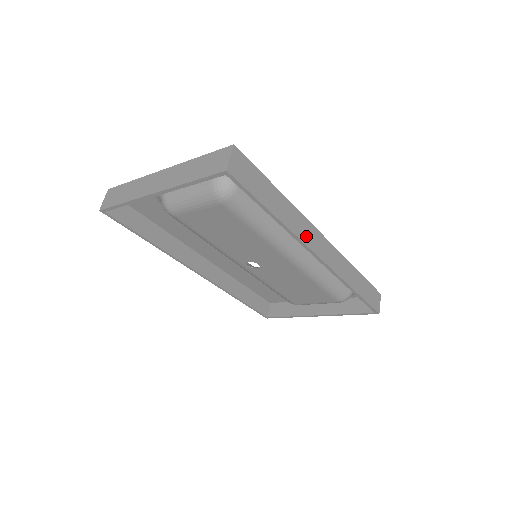
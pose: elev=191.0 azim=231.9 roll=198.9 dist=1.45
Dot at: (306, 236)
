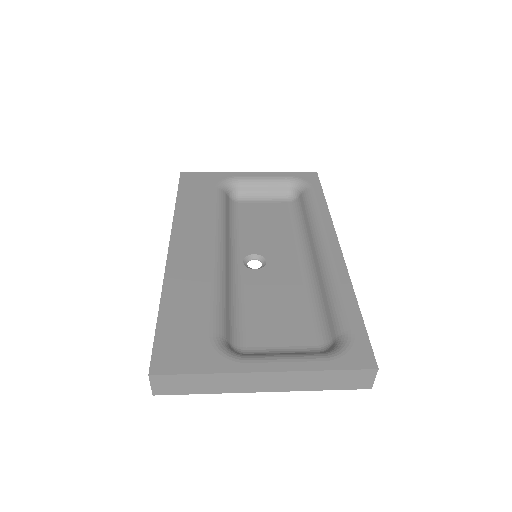
Dot at: occluded
